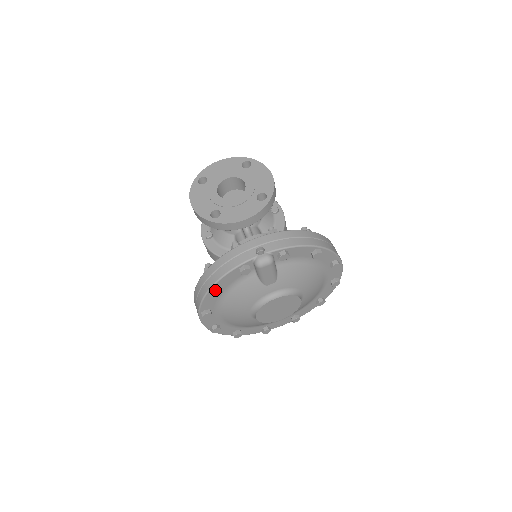
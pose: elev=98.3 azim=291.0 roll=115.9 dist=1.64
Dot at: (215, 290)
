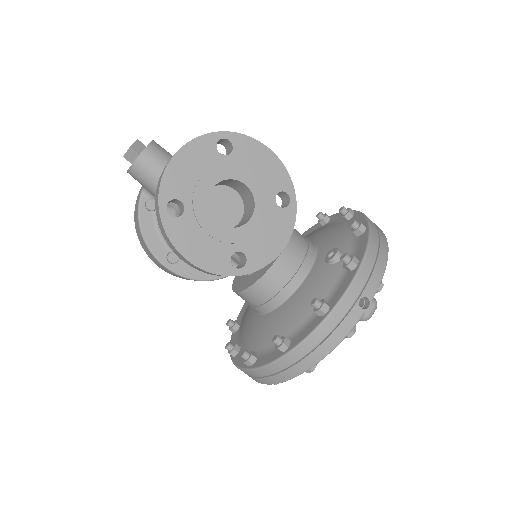
Dot at: (313, 367)
